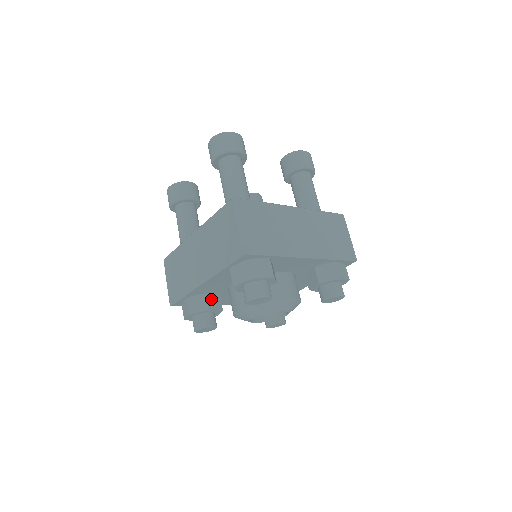
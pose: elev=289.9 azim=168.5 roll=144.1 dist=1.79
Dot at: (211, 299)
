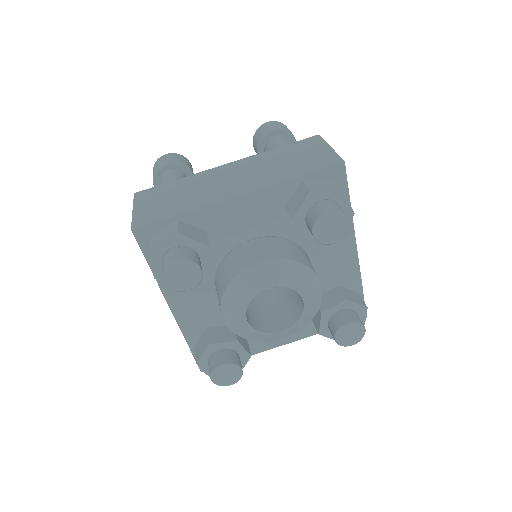
Dot at: occluded
